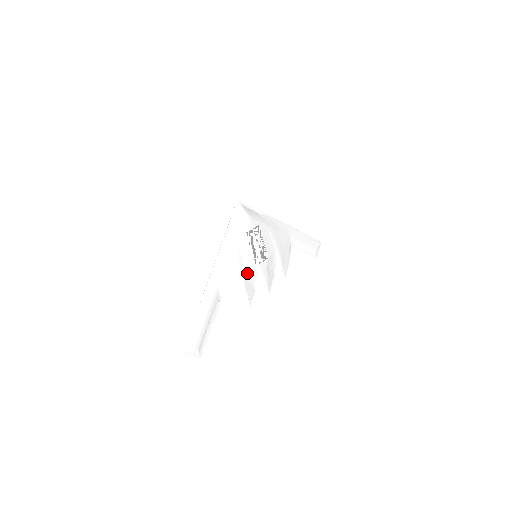
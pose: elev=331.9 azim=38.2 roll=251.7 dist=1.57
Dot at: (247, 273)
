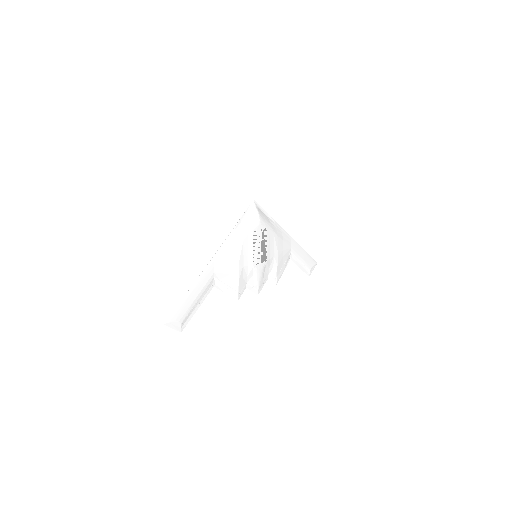
Dot at: (244, 269)
